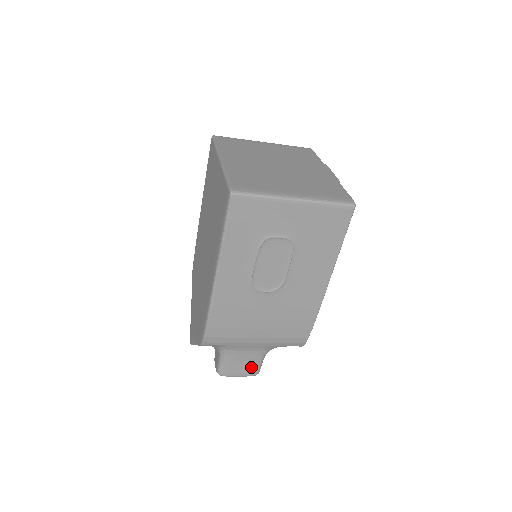
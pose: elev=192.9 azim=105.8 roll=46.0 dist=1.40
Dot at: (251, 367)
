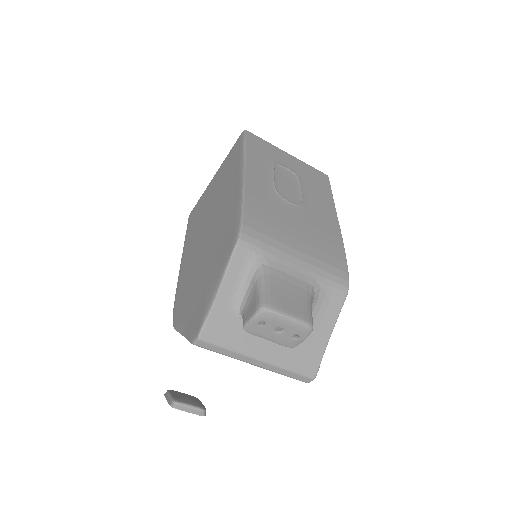
Dot at: (301, 306)
